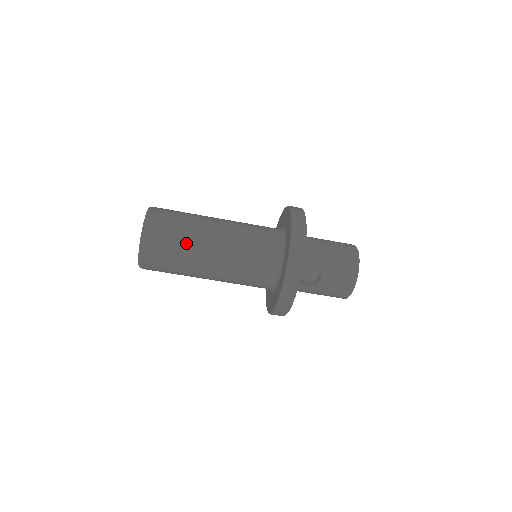
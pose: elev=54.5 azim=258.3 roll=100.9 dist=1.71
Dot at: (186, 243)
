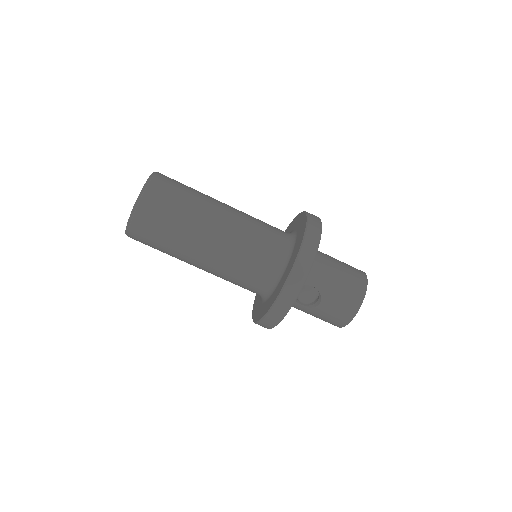
Dot at: (182, 226)
